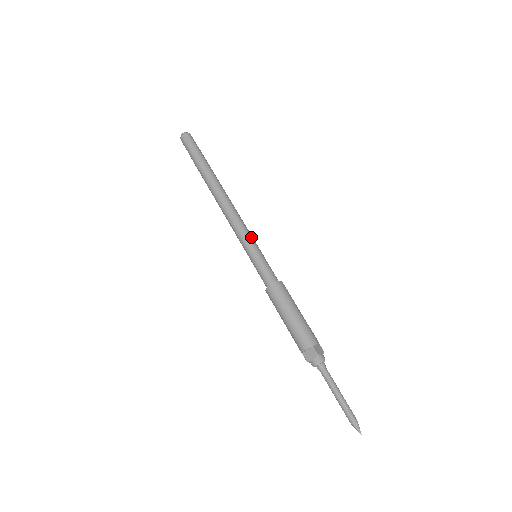
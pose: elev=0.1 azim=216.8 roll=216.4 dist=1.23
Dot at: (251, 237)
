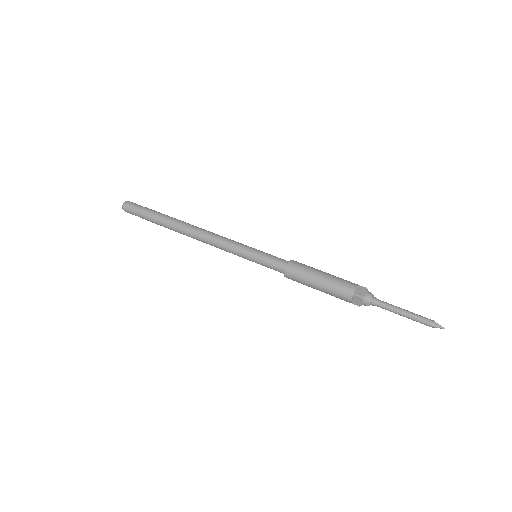
Dot at: (240, 245)
